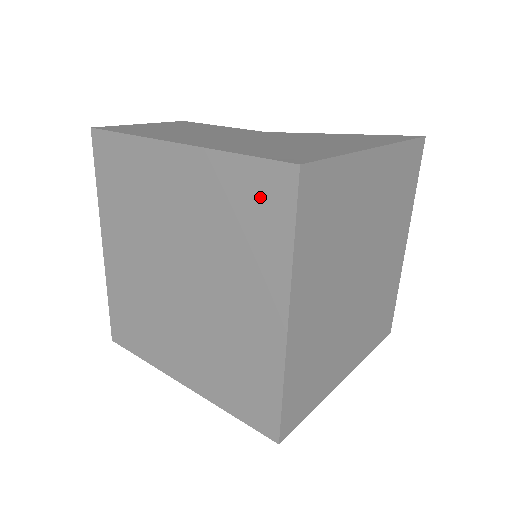
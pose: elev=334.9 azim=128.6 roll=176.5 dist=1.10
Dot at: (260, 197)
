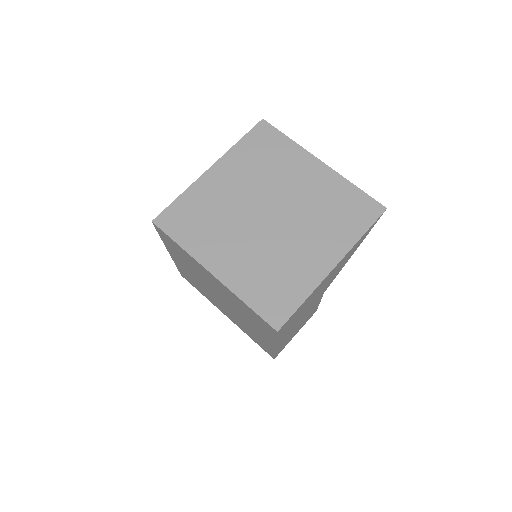
Dot at: (169, 242)
